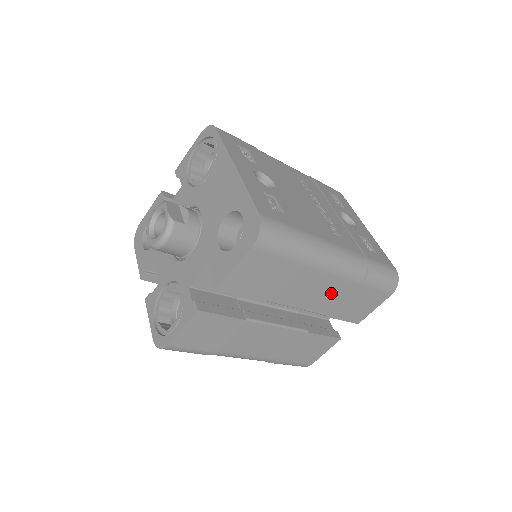
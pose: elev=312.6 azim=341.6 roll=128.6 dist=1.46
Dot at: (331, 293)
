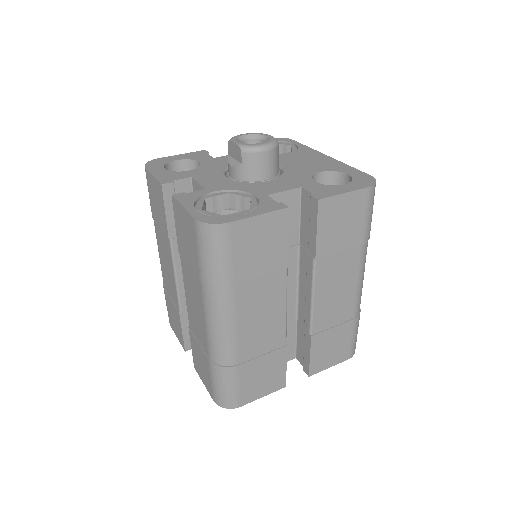
Dot at: (337, 307)
